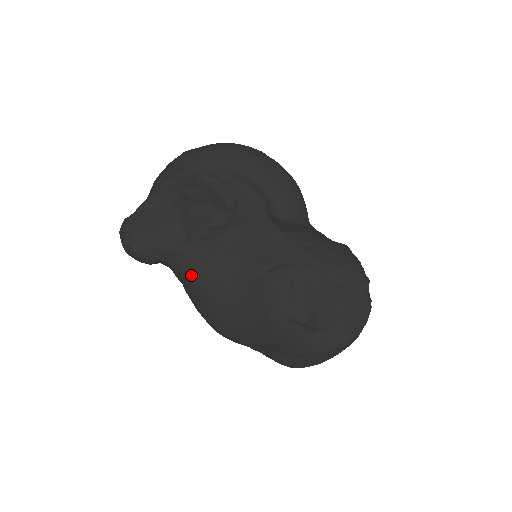
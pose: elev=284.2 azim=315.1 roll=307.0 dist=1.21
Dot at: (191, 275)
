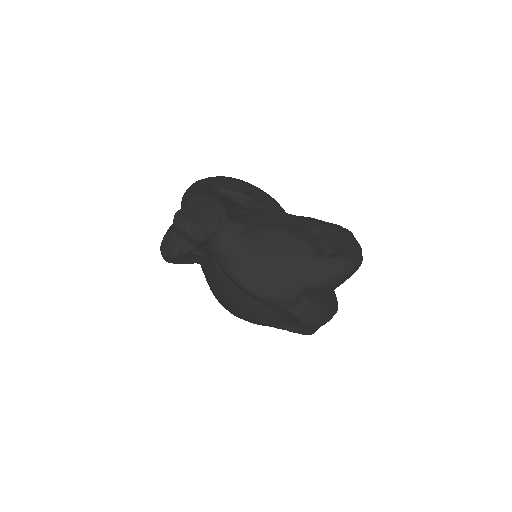
Dot at: (238, 244)
